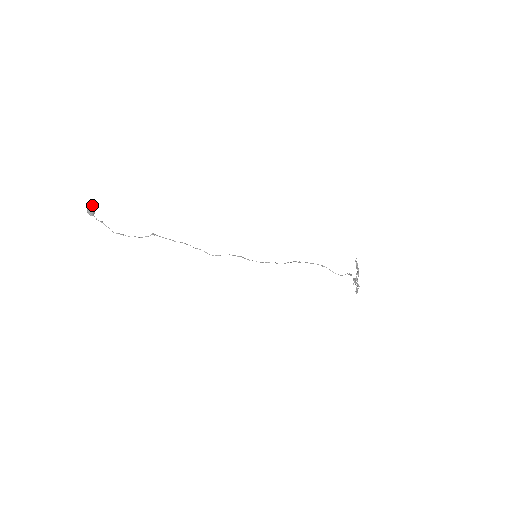
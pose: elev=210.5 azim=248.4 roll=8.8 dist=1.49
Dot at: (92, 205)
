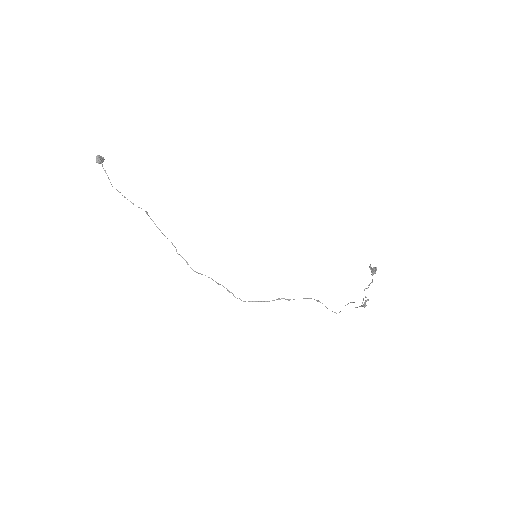
Dot at: (103, 157)
